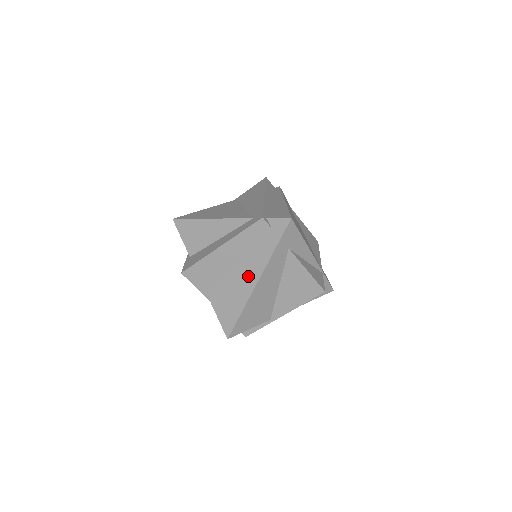
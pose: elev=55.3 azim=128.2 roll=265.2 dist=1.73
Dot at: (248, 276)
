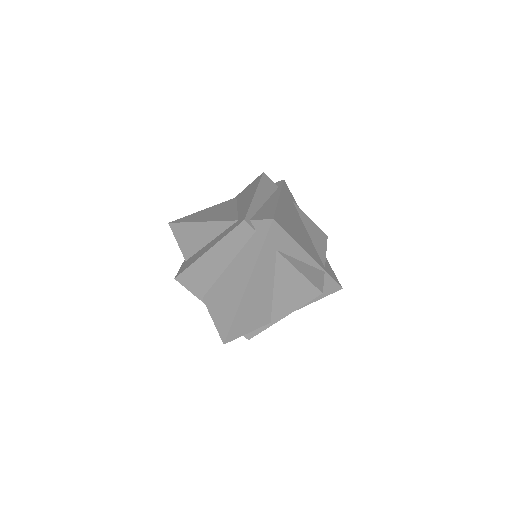
Dot at: (237, 280)
